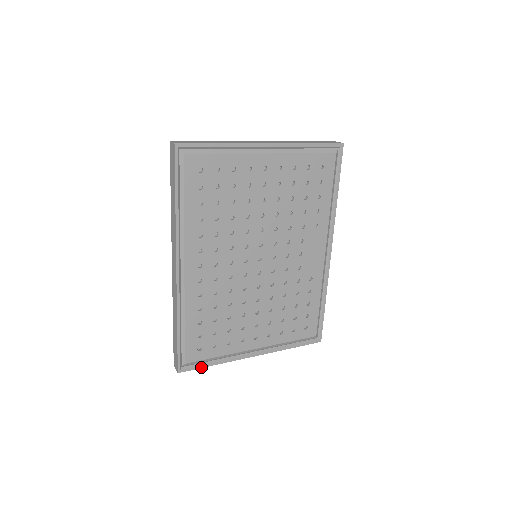
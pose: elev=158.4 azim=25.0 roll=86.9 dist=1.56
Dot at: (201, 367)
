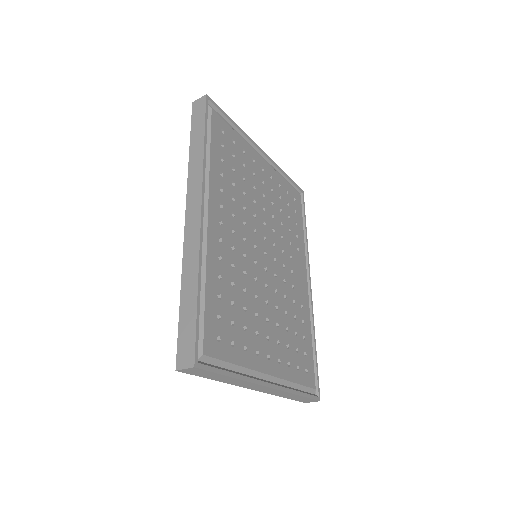
Dot at: (219, 372)
